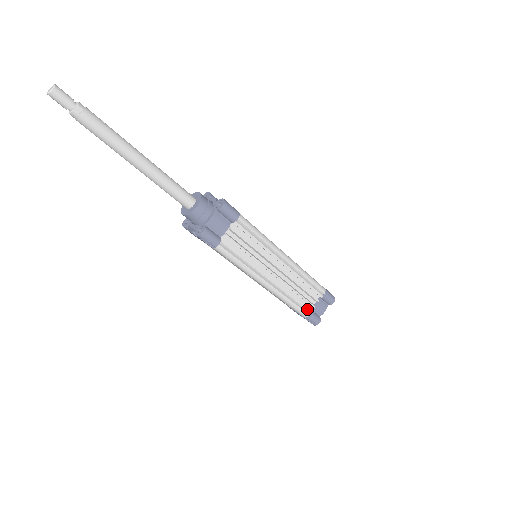
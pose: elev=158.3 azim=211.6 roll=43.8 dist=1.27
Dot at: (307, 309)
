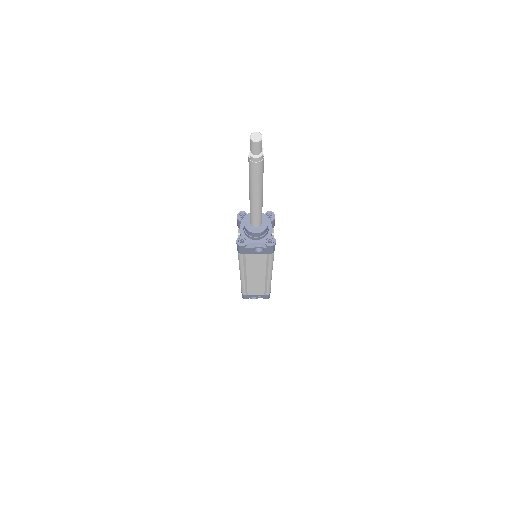
Dot at: occluded
